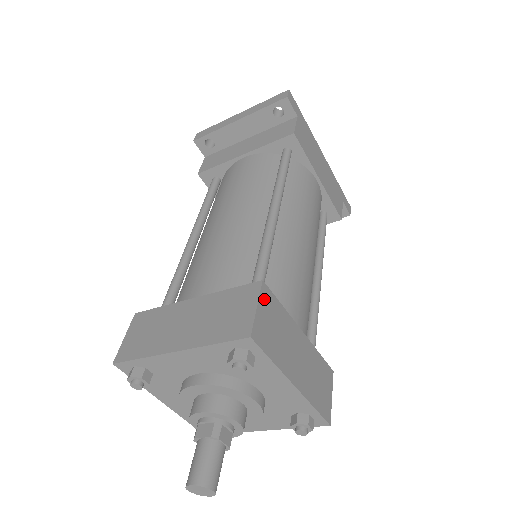
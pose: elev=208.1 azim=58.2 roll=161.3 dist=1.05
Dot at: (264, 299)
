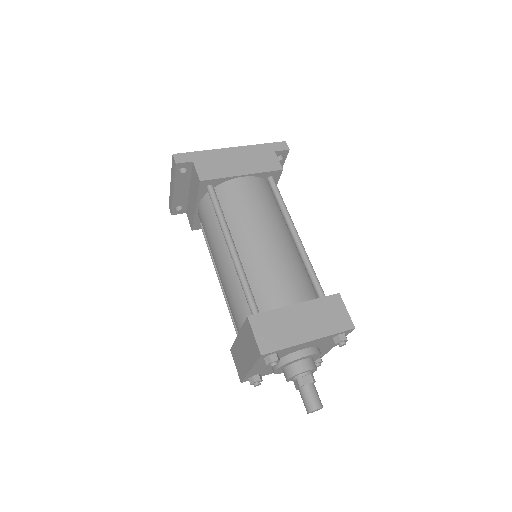
Dot at: (256, 325)
